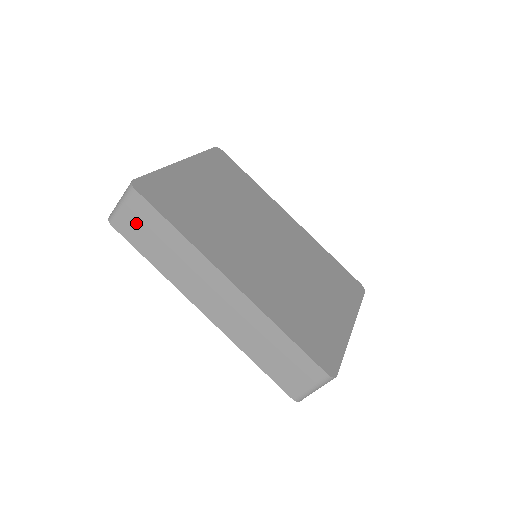
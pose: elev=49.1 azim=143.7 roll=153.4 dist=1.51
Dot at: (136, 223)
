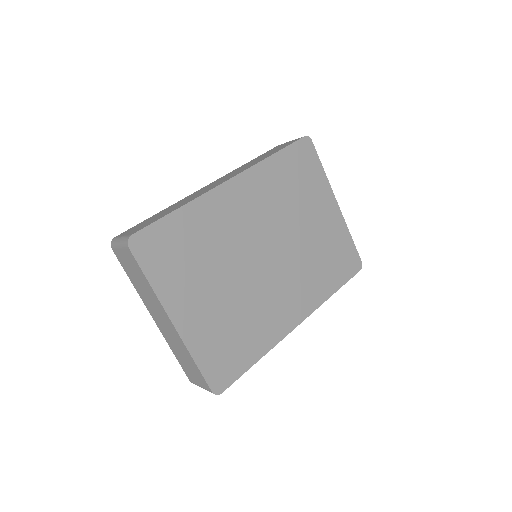
Dot at: occluded
